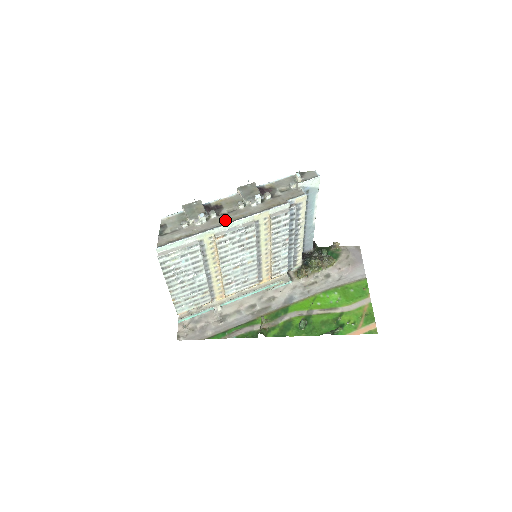
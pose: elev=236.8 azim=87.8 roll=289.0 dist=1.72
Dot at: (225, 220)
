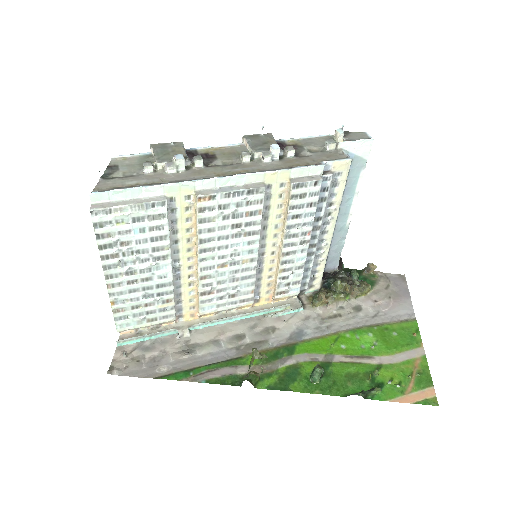
Dot at: (217, 173)
